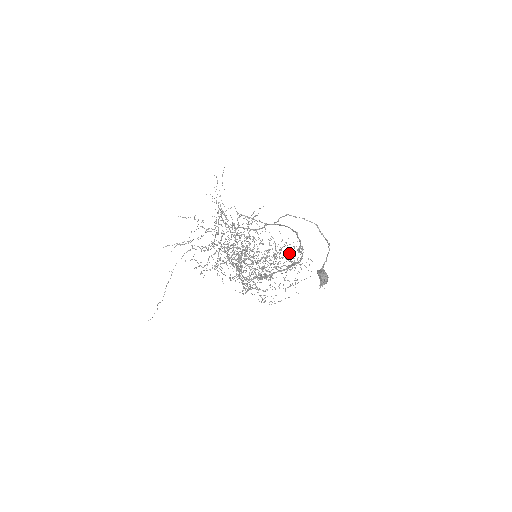
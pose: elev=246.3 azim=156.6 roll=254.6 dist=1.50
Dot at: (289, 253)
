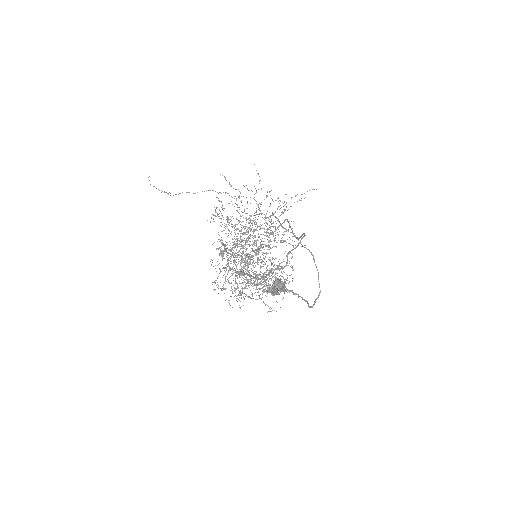
Dot at: (279, 259)
